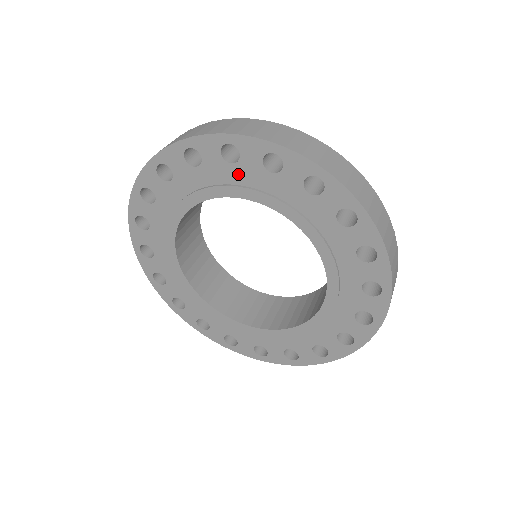
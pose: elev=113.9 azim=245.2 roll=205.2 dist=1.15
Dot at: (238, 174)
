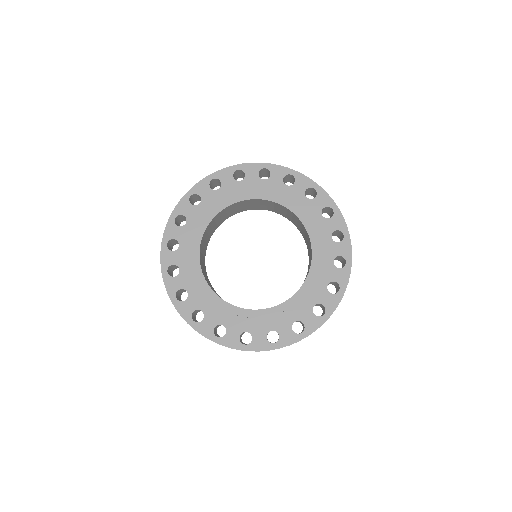
Dot at: (244, 186)
